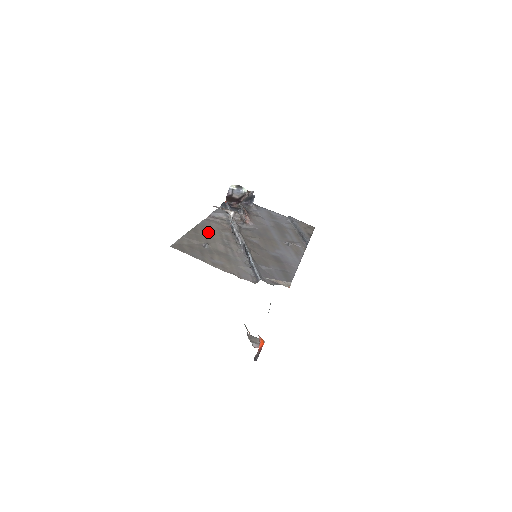
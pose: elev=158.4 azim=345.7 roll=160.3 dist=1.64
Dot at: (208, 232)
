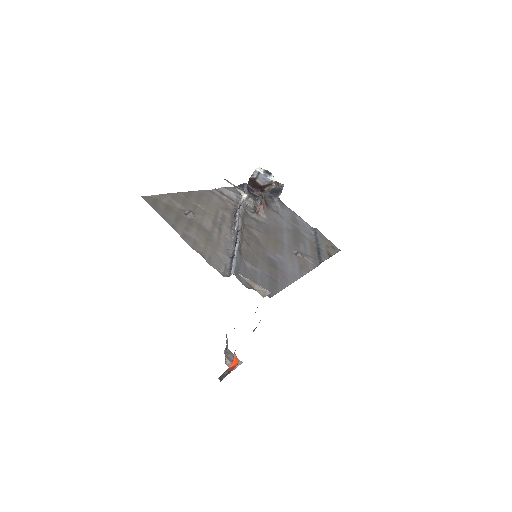
Dot at: (203, 203)
